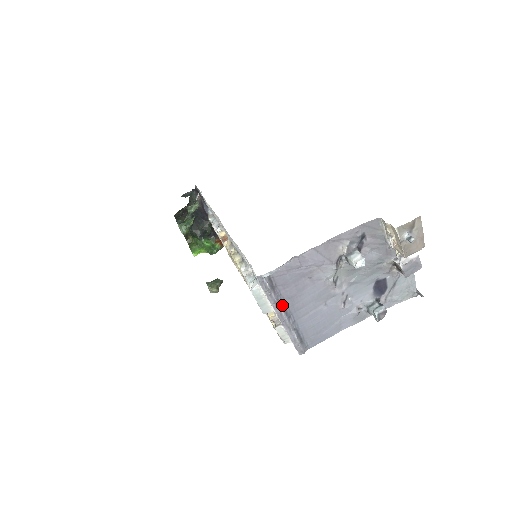
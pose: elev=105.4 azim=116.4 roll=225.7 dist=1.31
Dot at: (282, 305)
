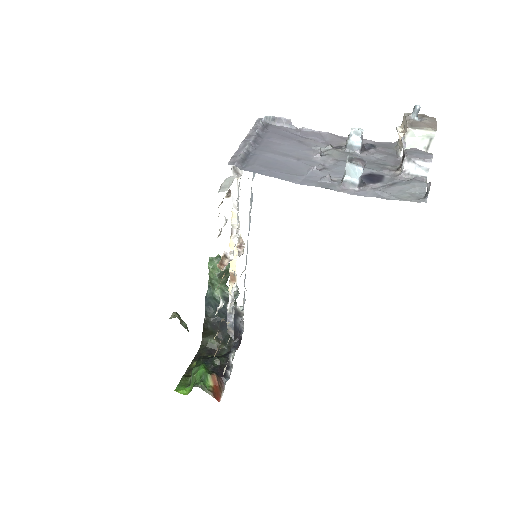
Dot at: (258, 136)
